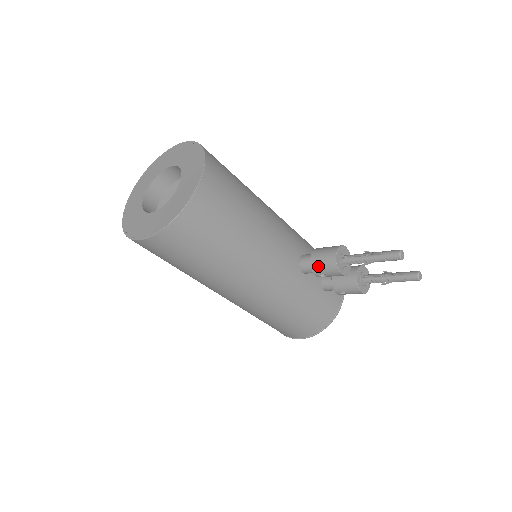
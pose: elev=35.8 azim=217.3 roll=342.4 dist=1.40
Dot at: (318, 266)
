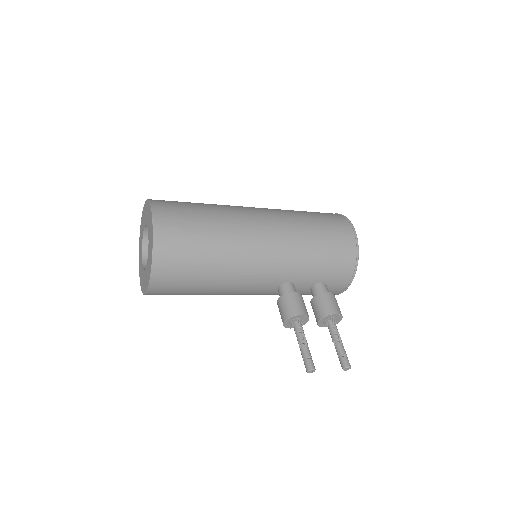
Dot at: (279, 311)
